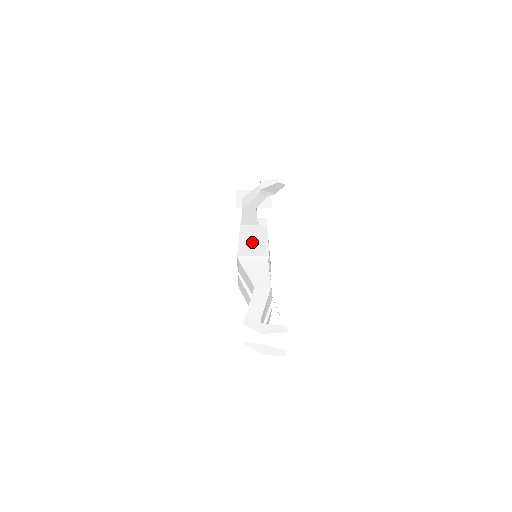
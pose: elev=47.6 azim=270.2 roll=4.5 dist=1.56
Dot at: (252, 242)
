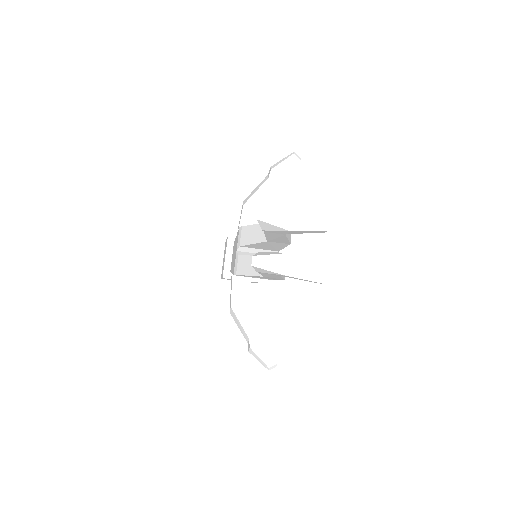
Dot at: occluded
